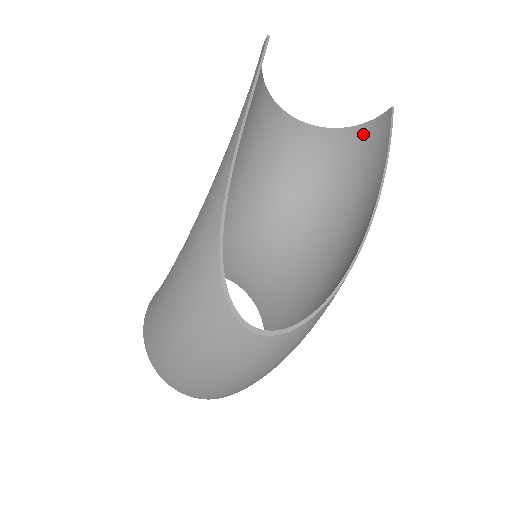
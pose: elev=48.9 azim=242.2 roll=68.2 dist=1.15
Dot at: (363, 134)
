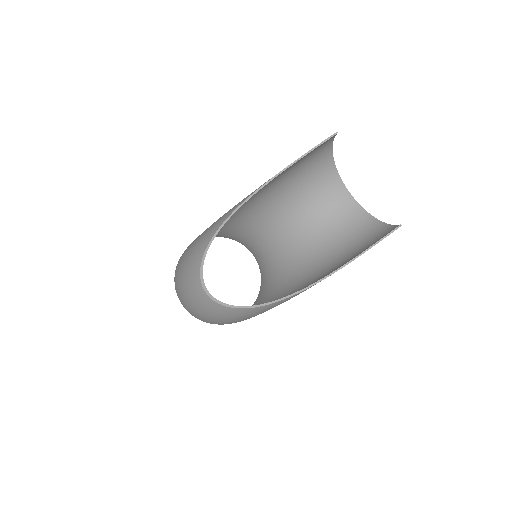
Dot at: (376, 229)
